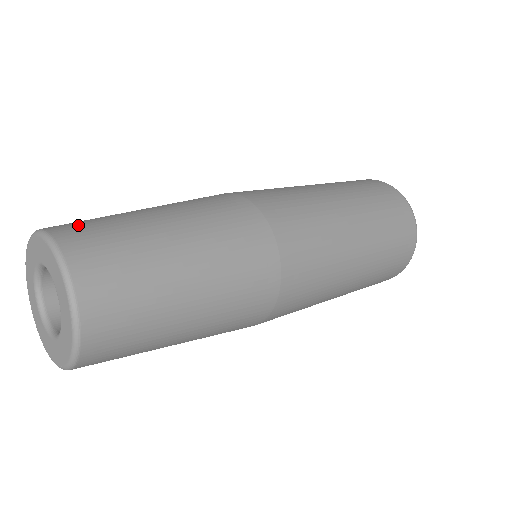
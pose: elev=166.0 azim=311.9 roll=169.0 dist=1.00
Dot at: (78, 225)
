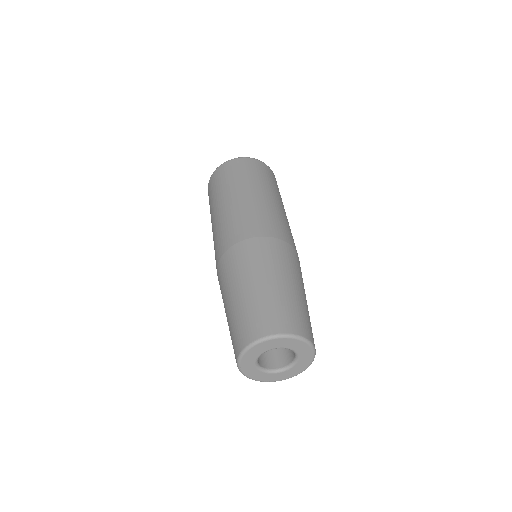
Dot at: (302, 323)
